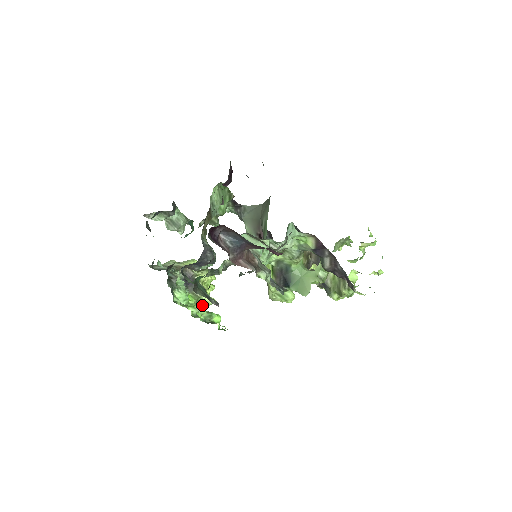
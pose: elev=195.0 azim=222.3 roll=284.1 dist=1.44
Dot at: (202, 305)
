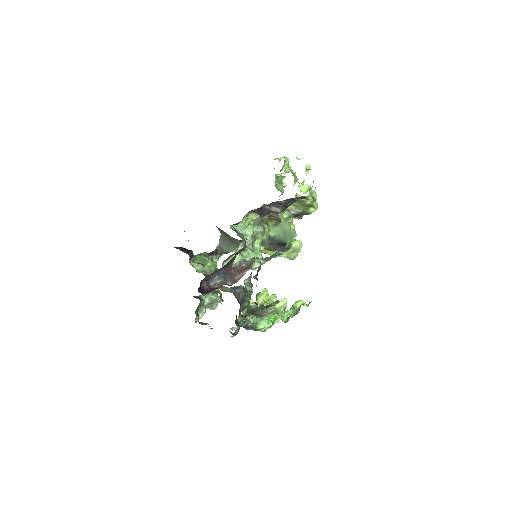
Dot at: (283, 310)
